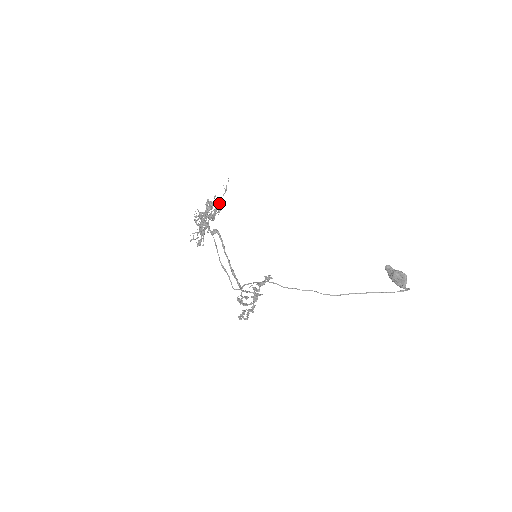
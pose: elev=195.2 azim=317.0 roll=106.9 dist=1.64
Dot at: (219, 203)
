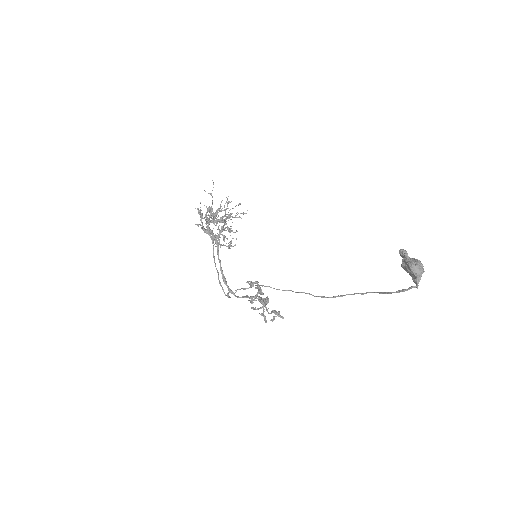
Dot at: (220, 205)
